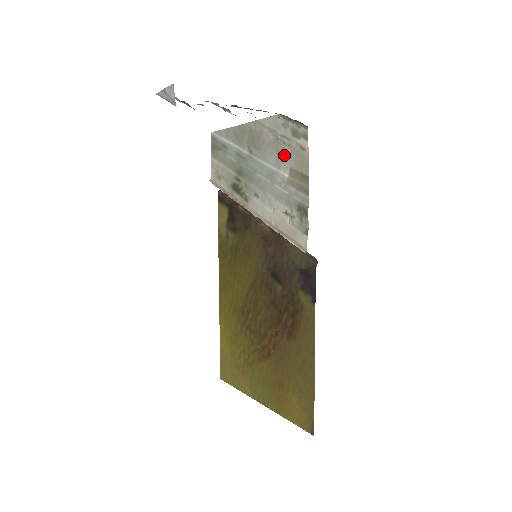
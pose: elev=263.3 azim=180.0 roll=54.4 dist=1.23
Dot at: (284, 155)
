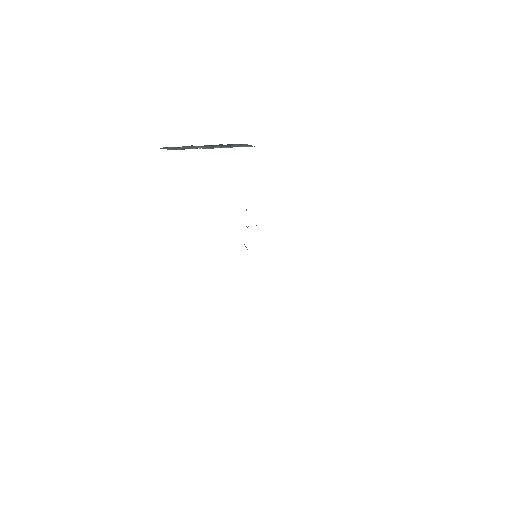
Dot at: occluded
